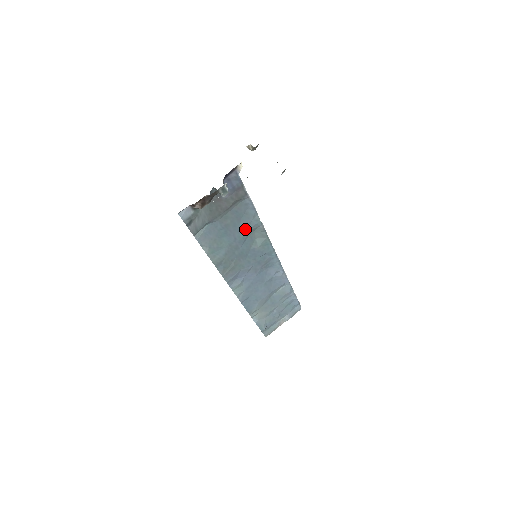
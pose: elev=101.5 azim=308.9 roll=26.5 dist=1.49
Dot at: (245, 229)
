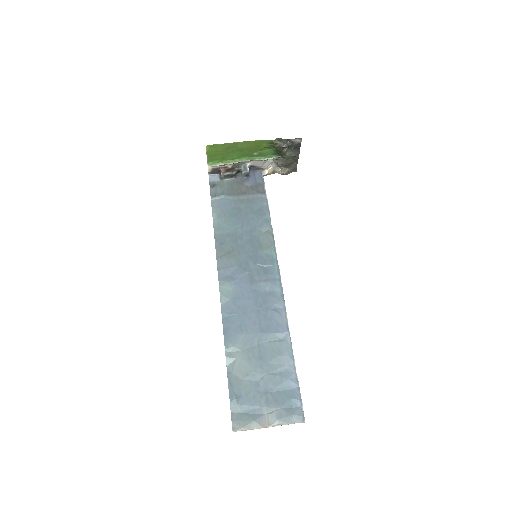
Dot at: (255, 224)
